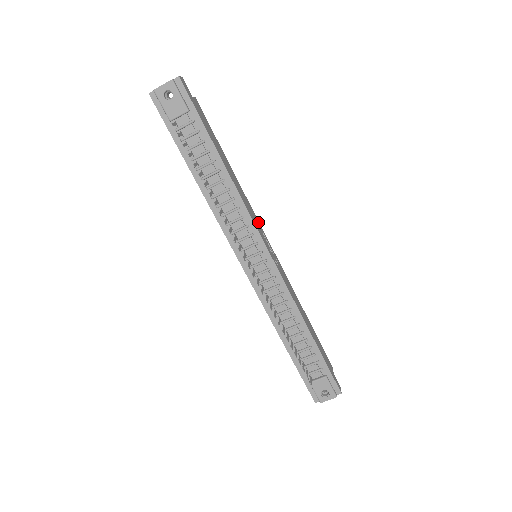
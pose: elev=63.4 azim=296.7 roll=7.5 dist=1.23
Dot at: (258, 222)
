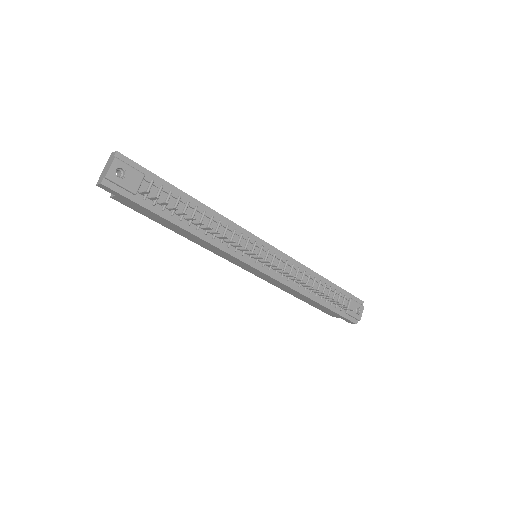
Dot at: occluded
